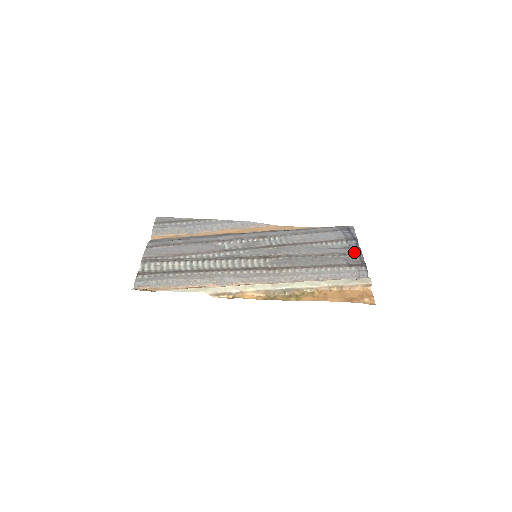
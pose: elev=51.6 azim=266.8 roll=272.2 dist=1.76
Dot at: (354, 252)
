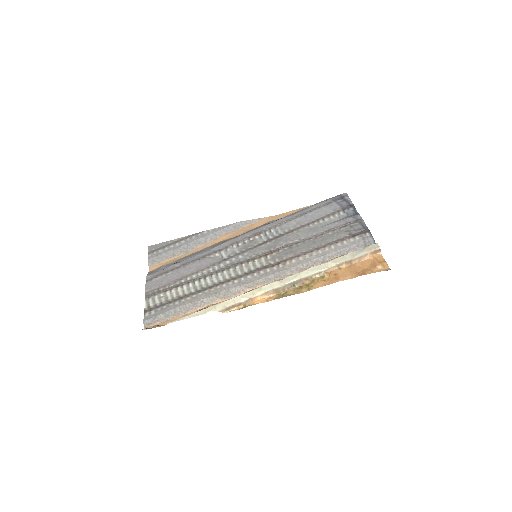
Dot at: (354, 220)
